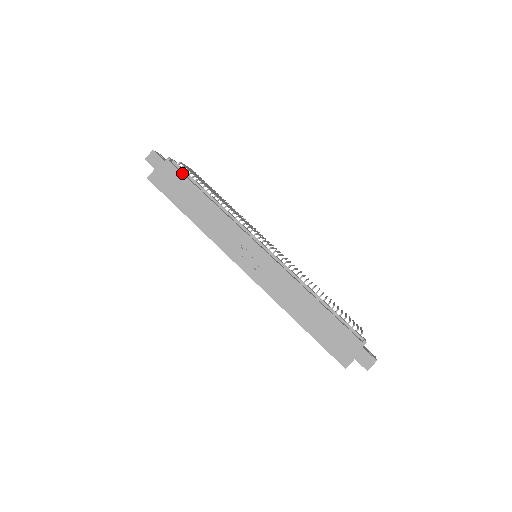
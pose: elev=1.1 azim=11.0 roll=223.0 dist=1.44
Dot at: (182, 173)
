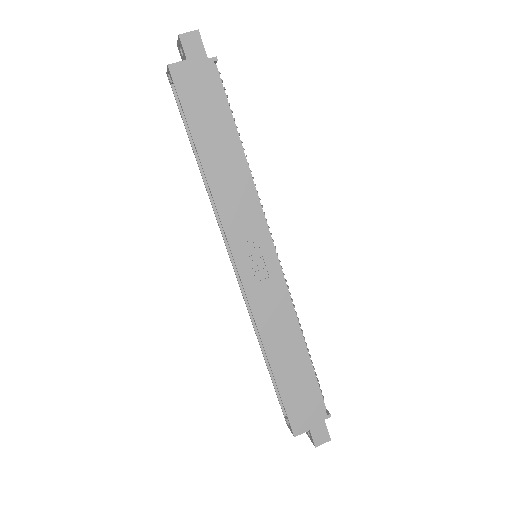
Dot at: occluded
